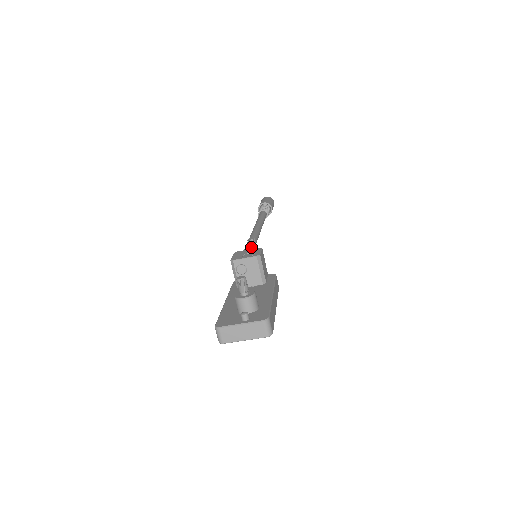
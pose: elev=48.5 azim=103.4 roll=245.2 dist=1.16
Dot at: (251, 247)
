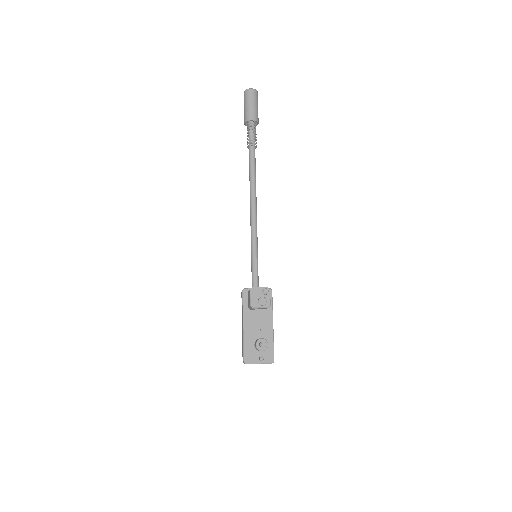
Dot at: (264, 294)
